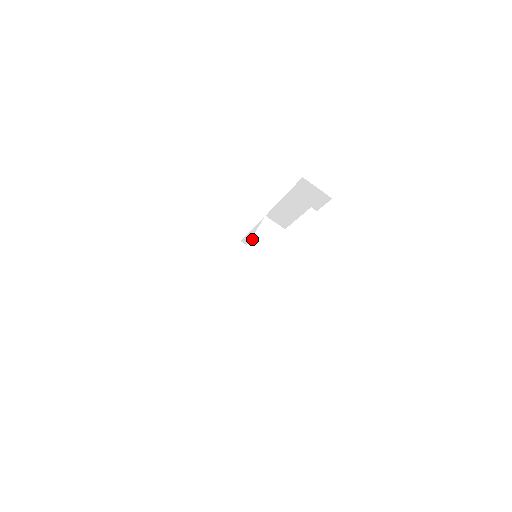
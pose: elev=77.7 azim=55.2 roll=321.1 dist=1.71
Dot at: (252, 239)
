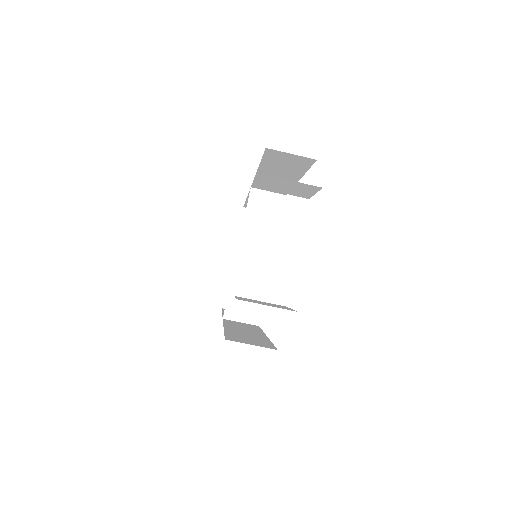
Dot at: (243, 231)
